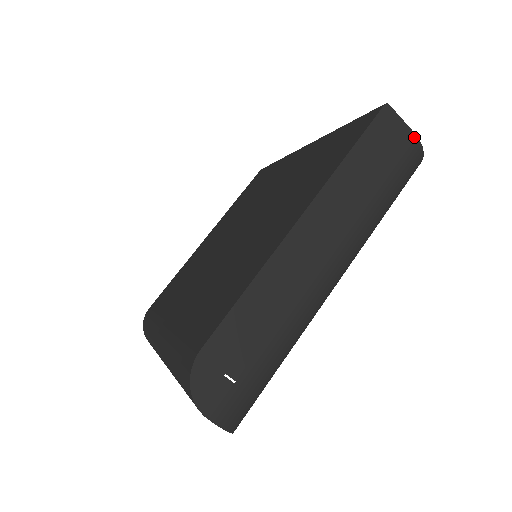
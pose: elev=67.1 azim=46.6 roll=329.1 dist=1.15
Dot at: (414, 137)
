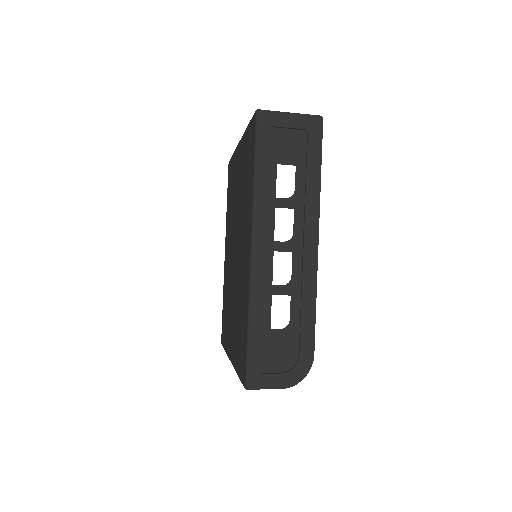
Dot at: (282, 388)
